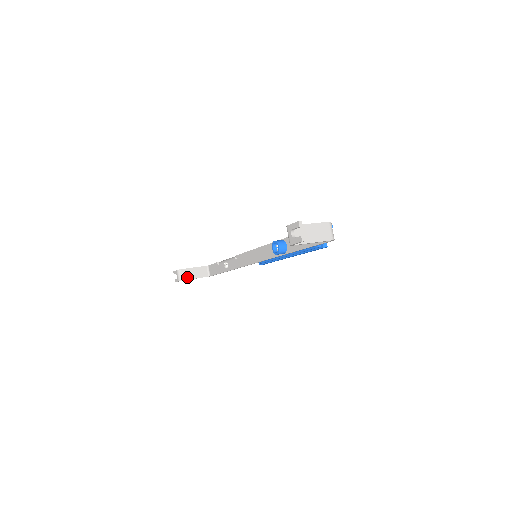
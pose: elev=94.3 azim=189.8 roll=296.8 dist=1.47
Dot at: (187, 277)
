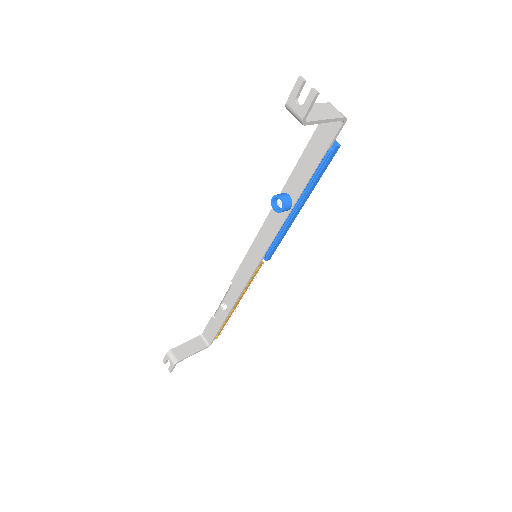
Dot at: (182, 356)
